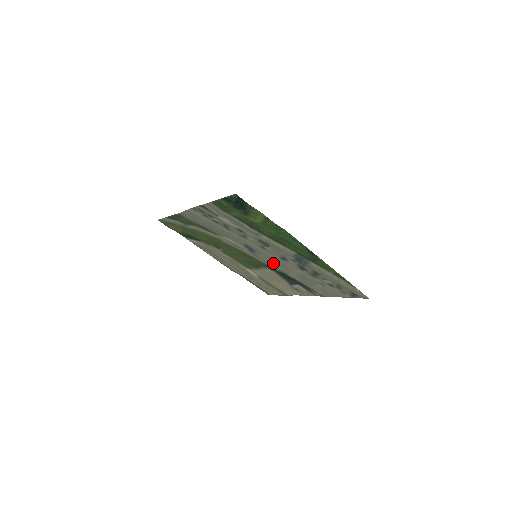
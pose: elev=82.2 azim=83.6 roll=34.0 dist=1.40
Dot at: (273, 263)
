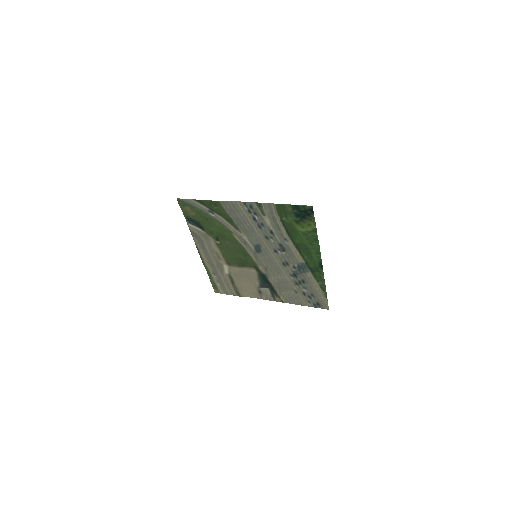
Dot at: (267, 265)
